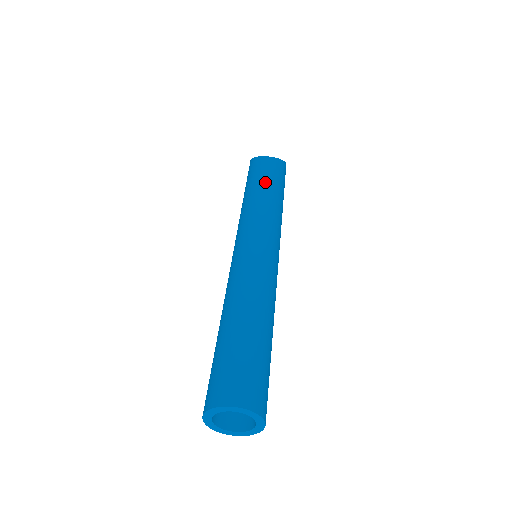
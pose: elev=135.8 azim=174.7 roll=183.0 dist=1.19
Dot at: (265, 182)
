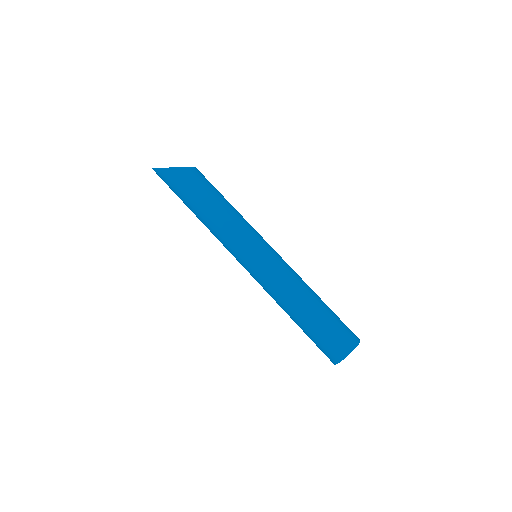
Dot at: (220, 194)
